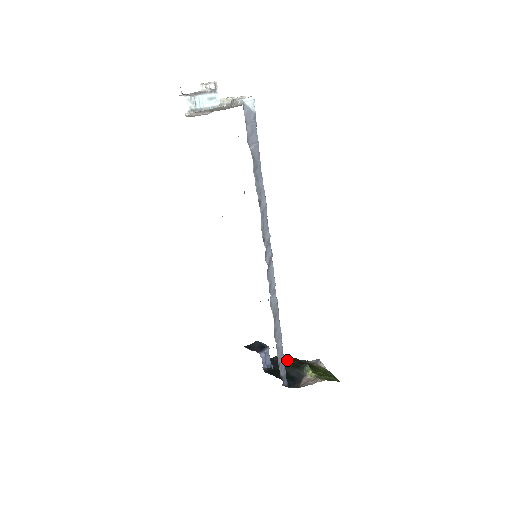
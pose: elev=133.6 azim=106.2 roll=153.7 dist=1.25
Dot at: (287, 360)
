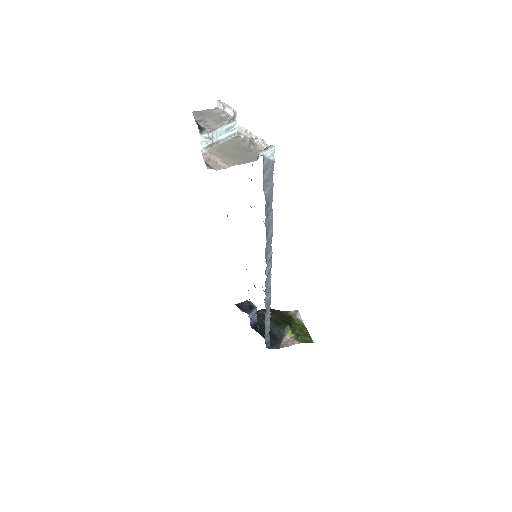
Dot at: (271, 316)
